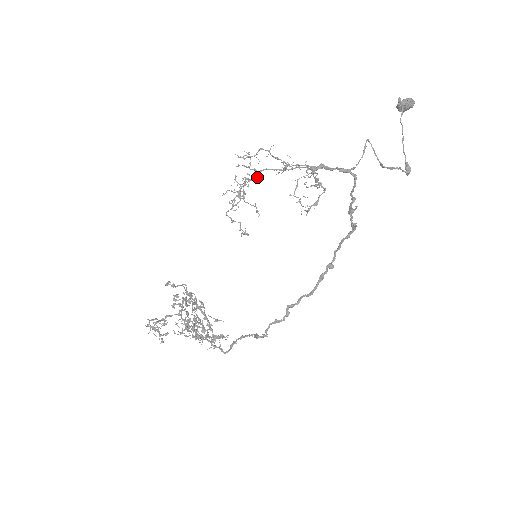
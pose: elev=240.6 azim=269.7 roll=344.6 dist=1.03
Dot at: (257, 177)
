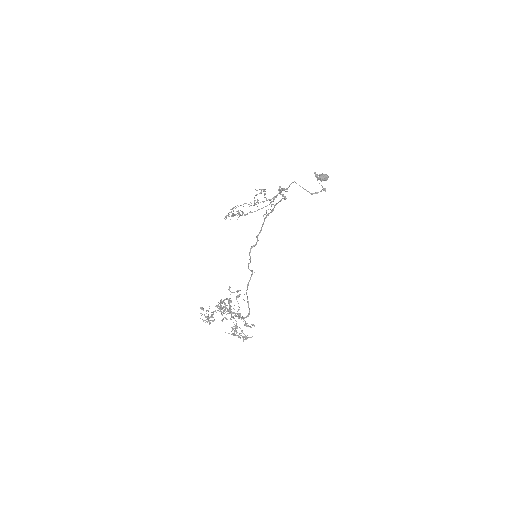
Dot at: (245, 215)
